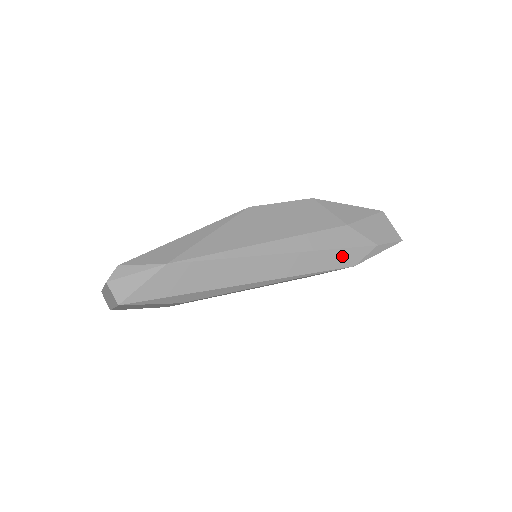
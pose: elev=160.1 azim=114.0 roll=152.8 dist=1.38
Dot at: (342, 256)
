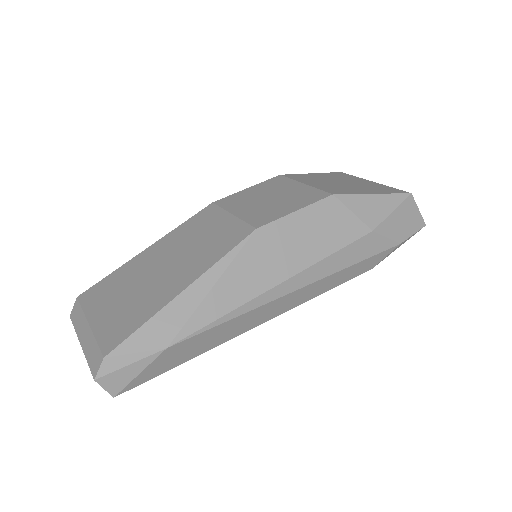
Dot at: (361, 266)
